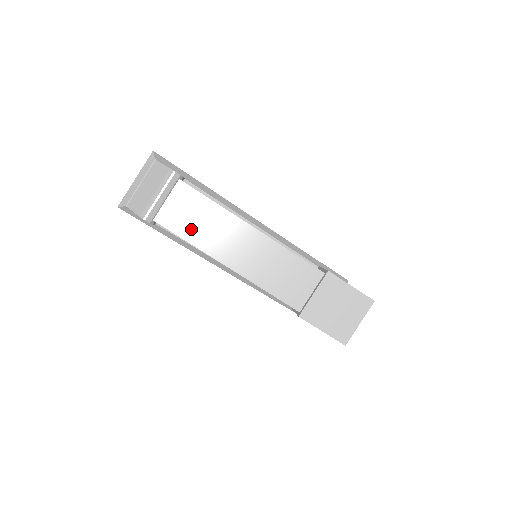
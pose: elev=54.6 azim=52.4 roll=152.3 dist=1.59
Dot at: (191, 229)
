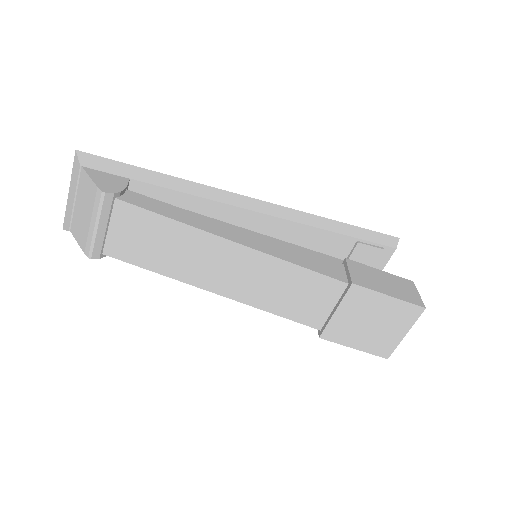
Dot at: (153, 257)
